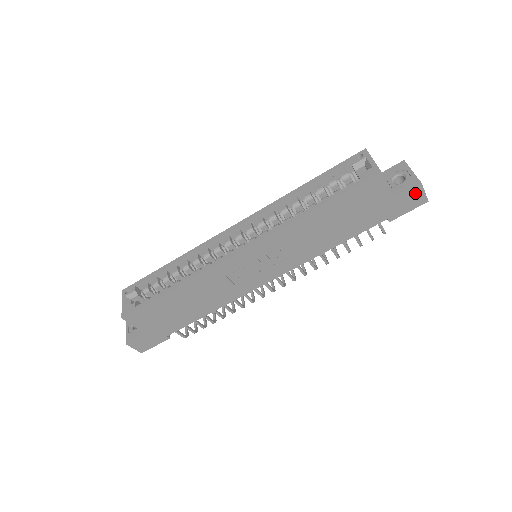
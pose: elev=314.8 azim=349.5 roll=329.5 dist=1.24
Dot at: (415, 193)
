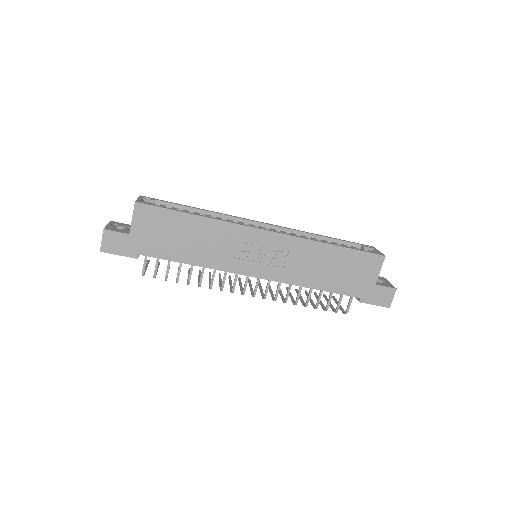
Dot at: (388, 293)
